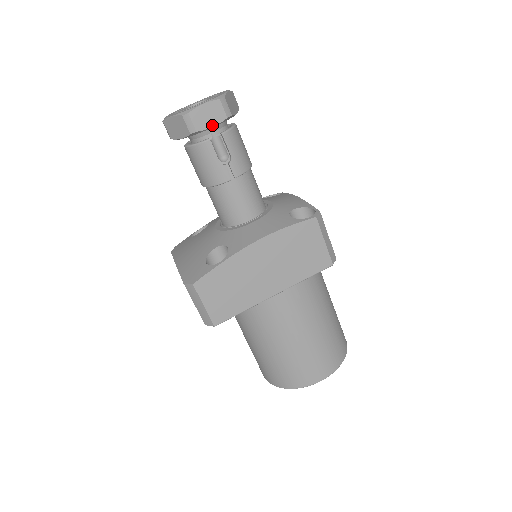
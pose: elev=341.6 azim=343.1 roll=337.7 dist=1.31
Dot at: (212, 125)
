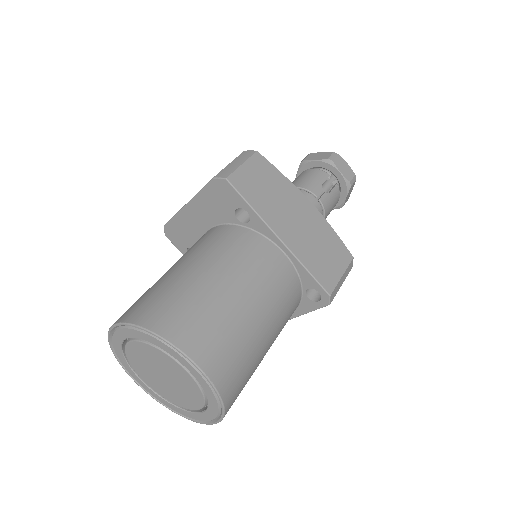
Dot at: (341, 172)
